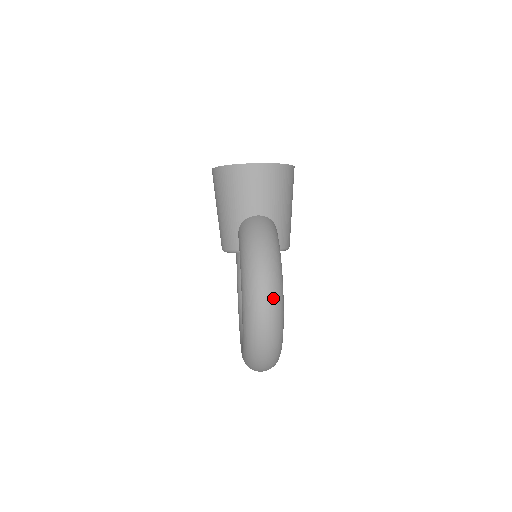
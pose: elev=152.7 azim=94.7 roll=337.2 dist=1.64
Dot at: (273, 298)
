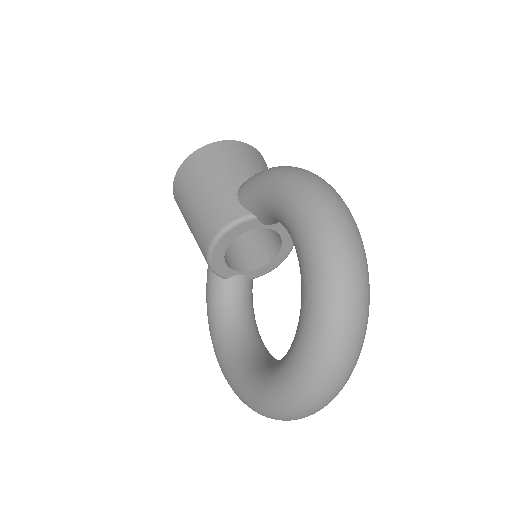
Dot at: (336, 192)
